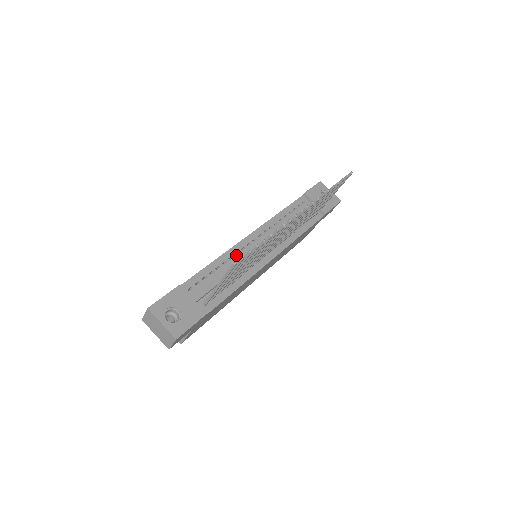
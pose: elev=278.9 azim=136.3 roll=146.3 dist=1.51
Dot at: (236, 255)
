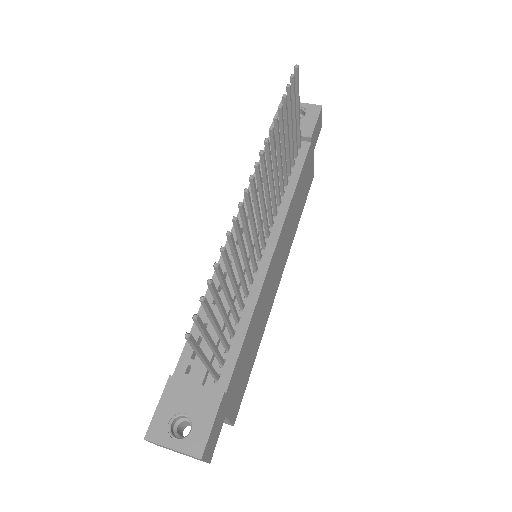
Dot at: occluded
